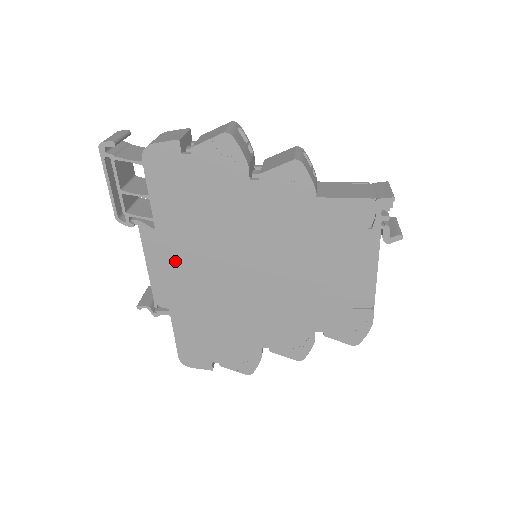
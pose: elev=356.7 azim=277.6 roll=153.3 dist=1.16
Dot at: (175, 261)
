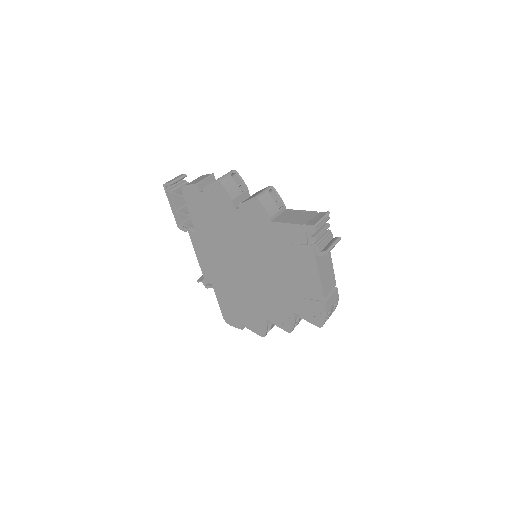
Dot at: (209, 255)
